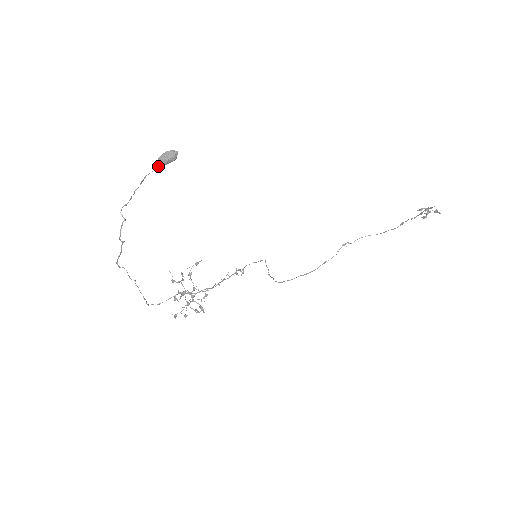
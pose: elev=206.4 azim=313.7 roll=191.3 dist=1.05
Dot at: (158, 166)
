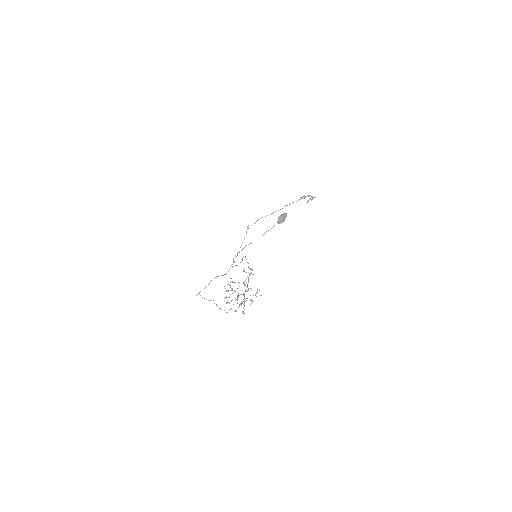
Dot at: occluded
